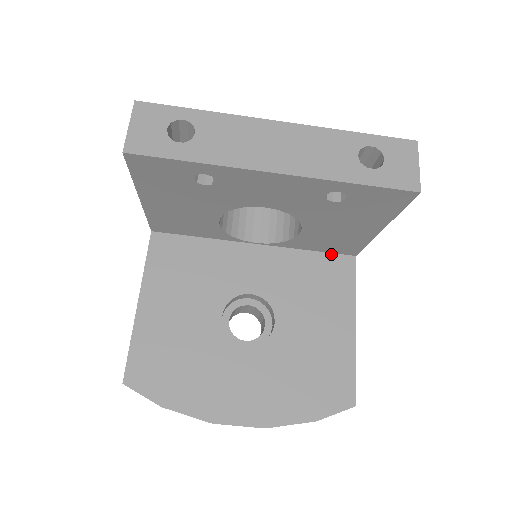
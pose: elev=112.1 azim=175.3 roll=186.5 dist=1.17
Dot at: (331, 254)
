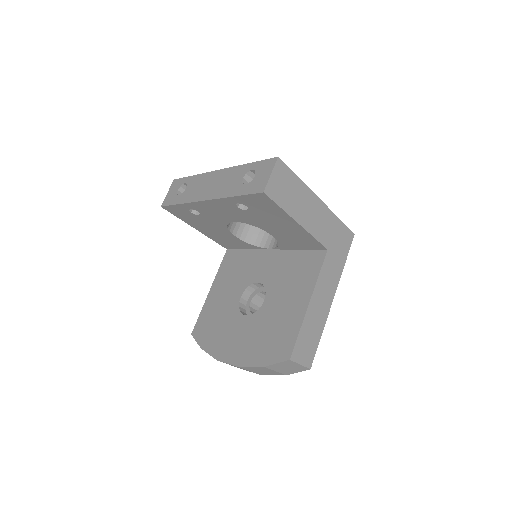
Dot at: (312, 250)
